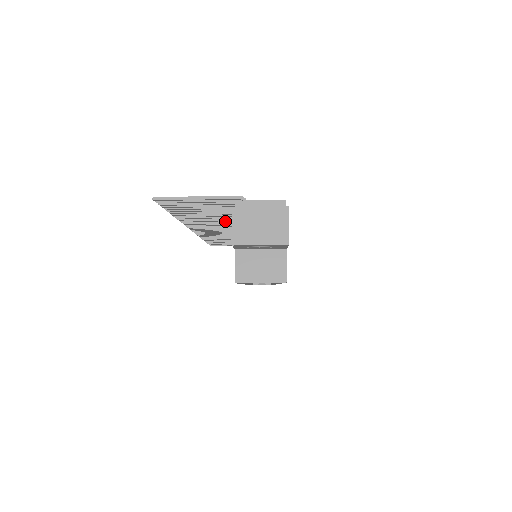
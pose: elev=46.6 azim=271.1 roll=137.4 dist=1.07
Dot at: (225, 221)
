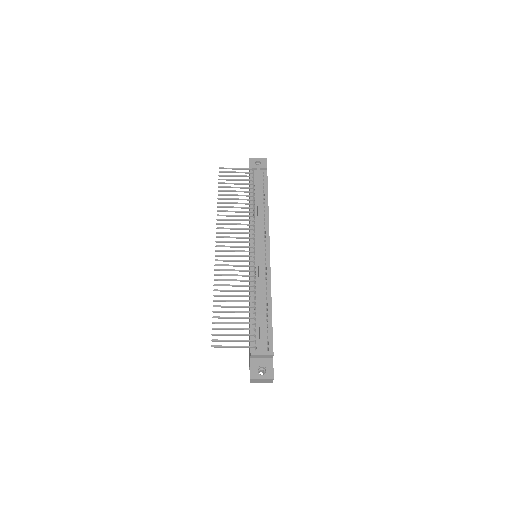
Dot at: (240, 281)
